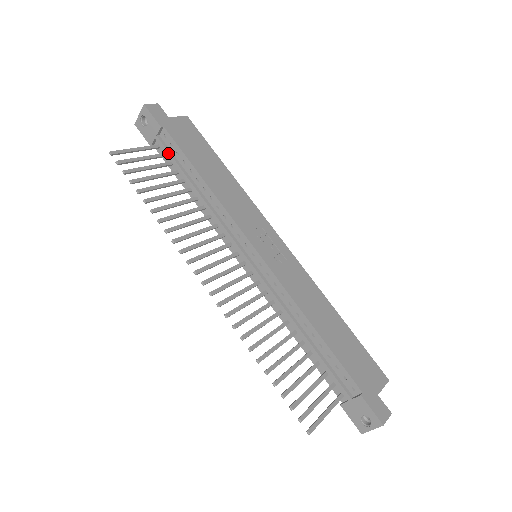
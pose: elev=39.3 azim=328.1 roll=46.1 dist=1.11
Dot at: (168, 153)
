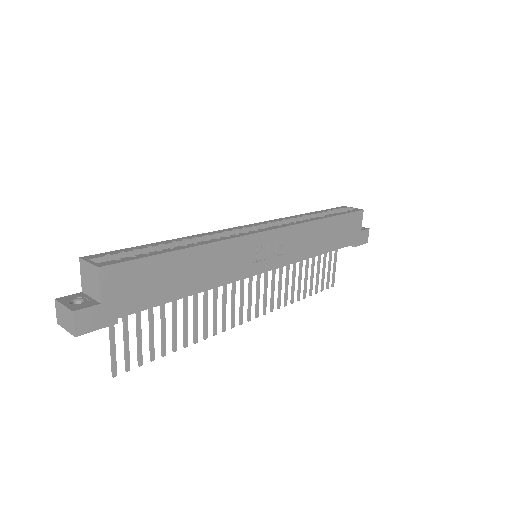
Dot at: occluded
